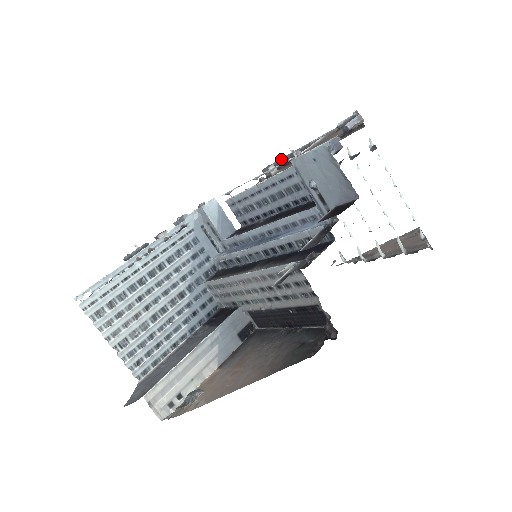
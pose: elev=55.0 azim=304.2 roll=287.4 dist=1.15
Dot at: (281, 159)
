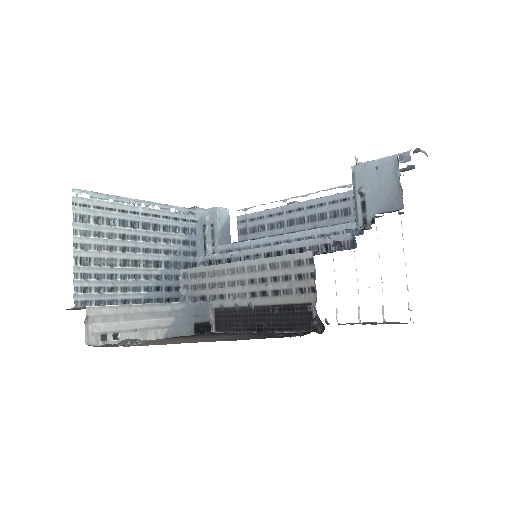
Dot at: occluded
